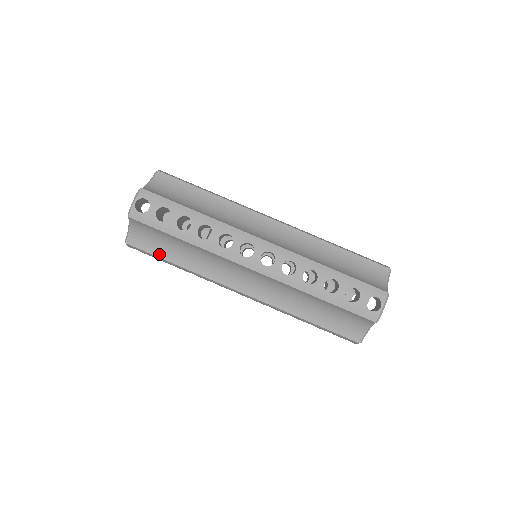
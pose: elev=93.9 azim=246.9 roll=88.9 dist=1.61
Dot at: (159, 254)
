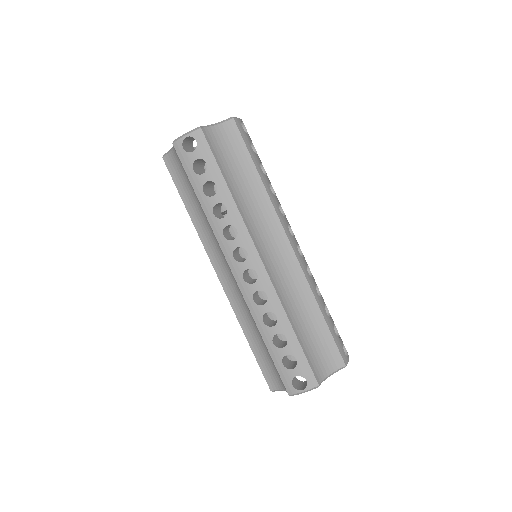
Dot at: (180, 189)
